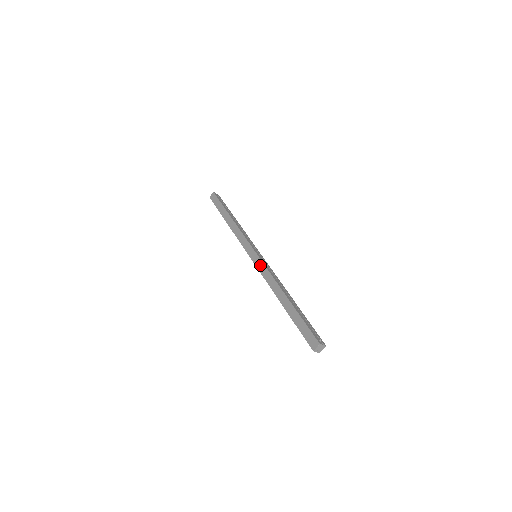
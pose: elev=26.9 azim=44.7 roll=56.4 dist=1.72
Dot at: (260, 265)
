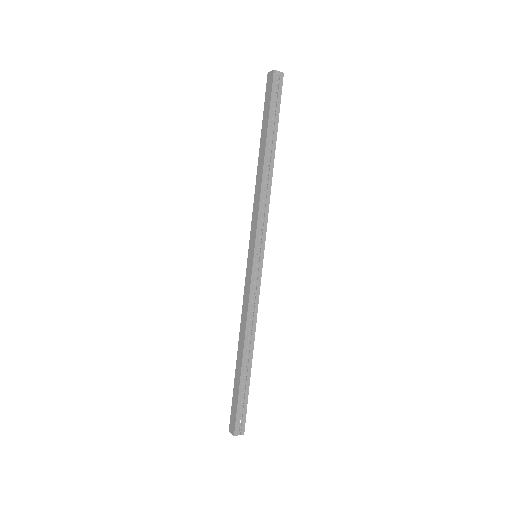
Dot at: (248, 281)
